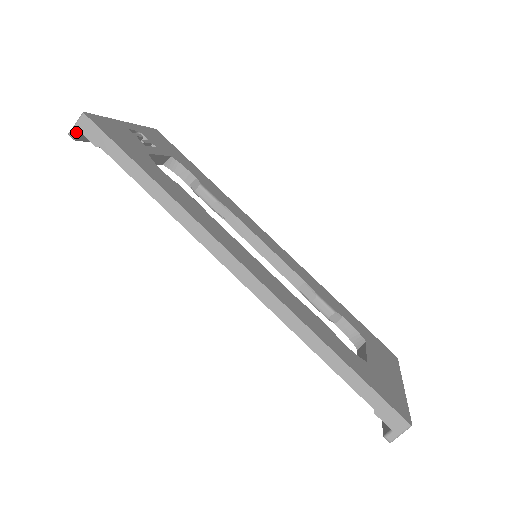
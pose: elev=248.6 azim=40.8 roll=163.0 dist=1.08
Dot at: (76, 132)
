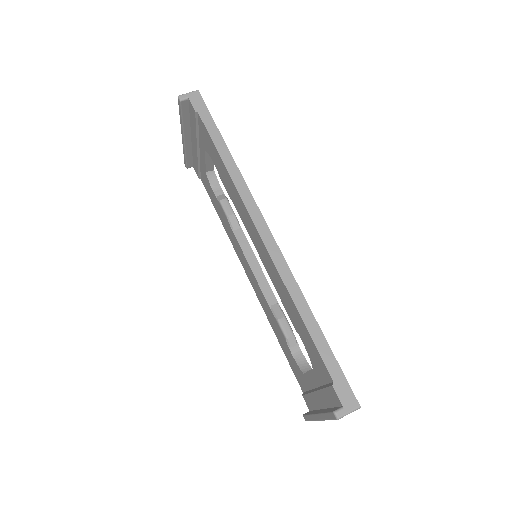
Dot at: (185, 97)
